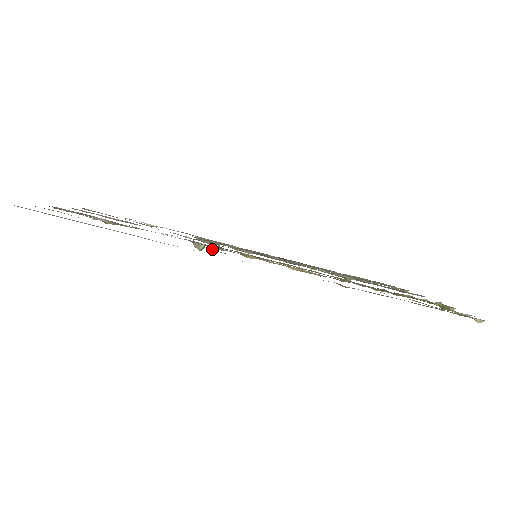
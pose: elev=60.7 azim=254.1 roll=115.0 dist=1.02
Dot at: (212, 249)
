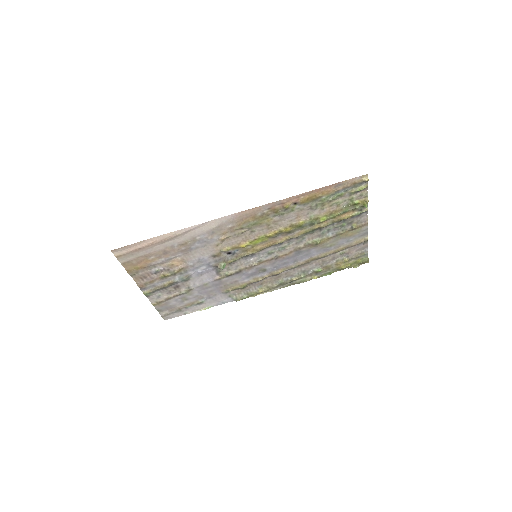
Dot at: (217, 239)
